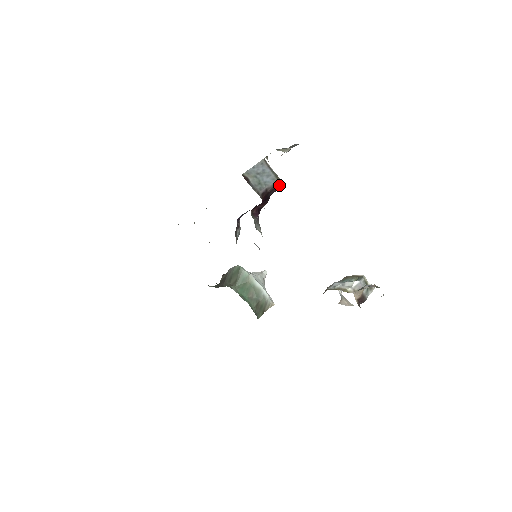
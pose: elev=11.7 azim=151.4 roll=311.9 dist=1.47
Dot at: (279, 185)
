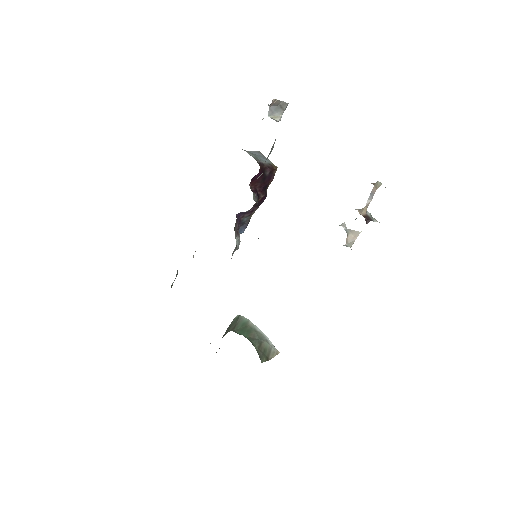
Dot at: (274, 167)
